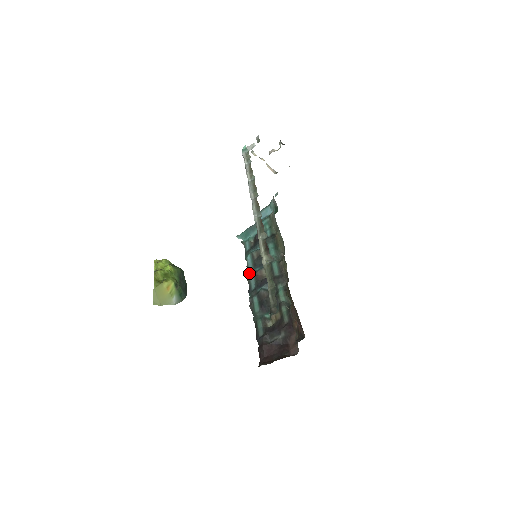
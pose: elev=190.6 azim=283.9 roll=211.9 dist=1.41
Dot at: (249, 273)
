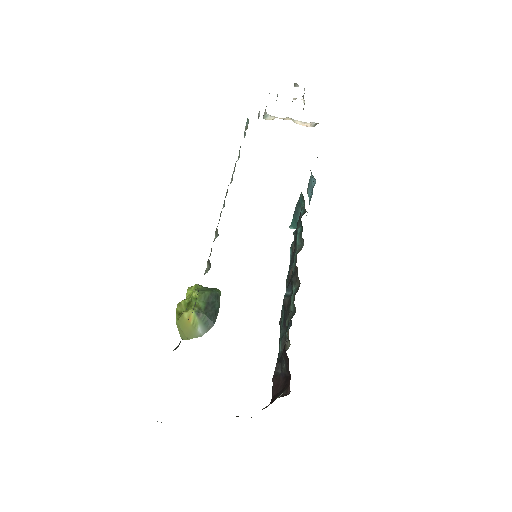
Dot at: occluded
